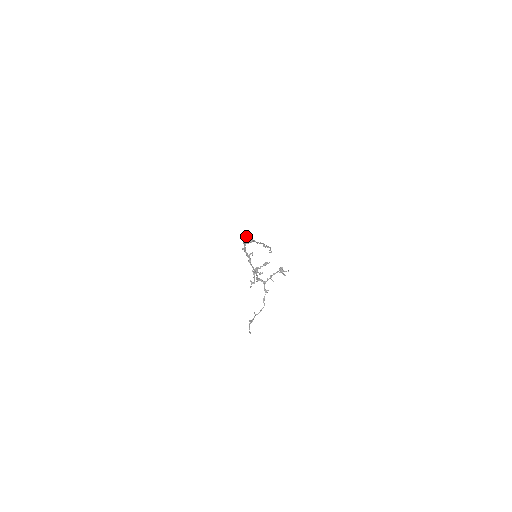
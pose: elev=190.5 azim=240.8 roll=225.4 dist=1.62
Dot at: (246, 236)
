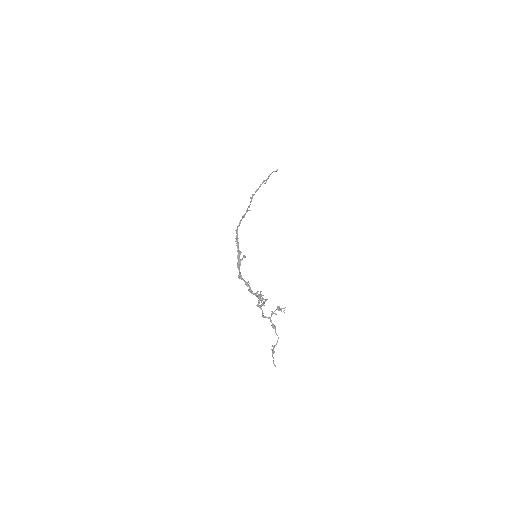
Dot at: (237, 251)
